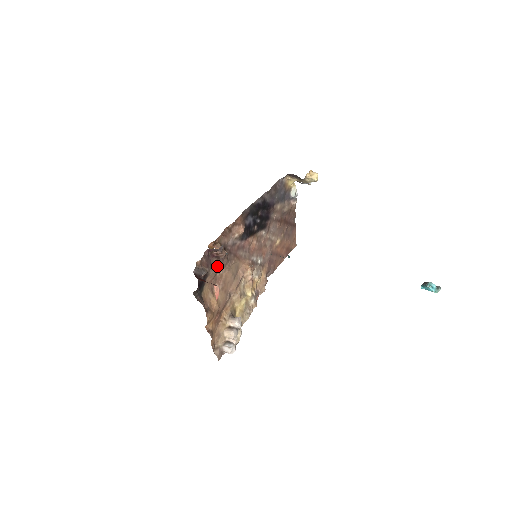
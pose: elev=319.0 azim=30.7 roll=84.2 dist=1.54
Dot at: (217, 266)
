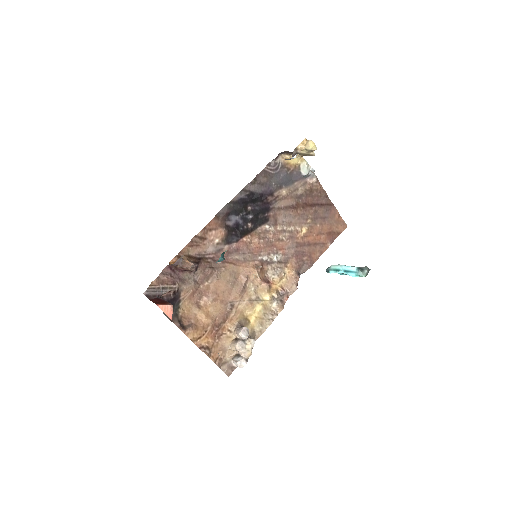
Dot at: (194, 279)
